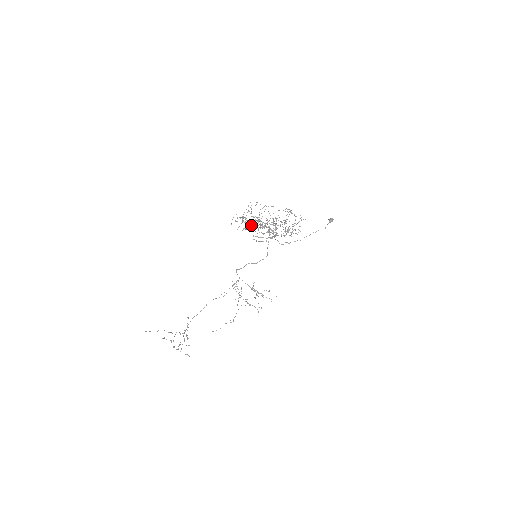
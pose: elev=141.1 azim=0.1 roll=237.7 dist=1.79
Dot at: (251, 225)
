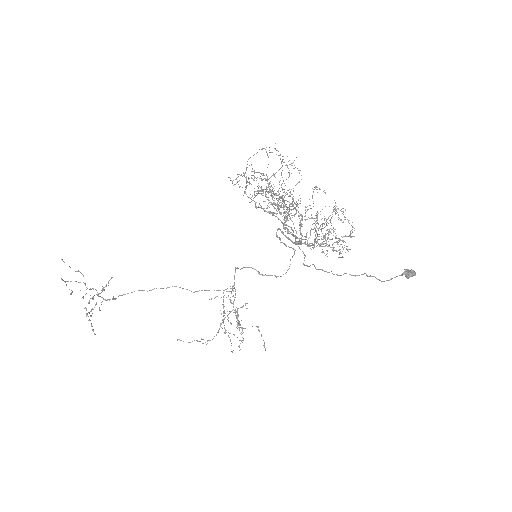
Dot at: occluded
